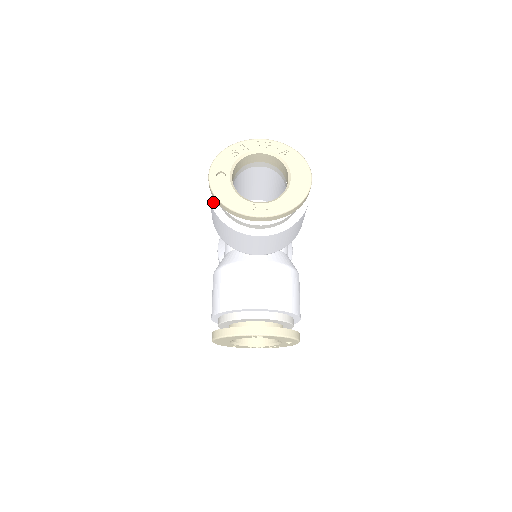
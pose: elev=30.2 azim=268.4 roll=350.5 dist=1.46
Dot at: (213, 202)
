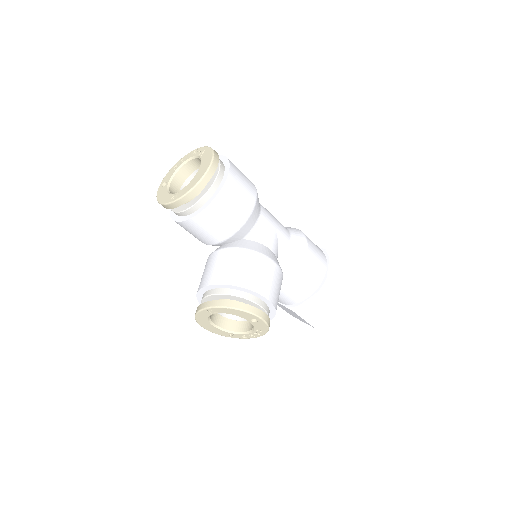
Dot at: occluded
